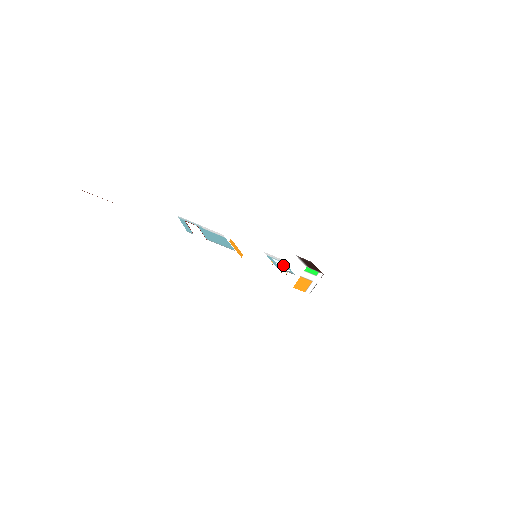
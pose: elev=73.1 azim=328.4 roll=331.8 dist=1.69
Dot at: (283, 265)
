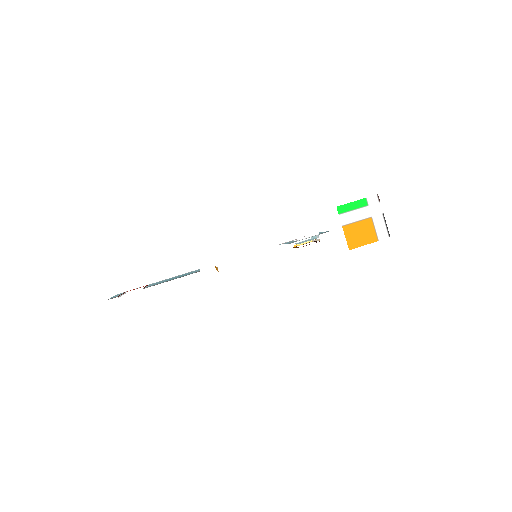
Dot at: occluded
